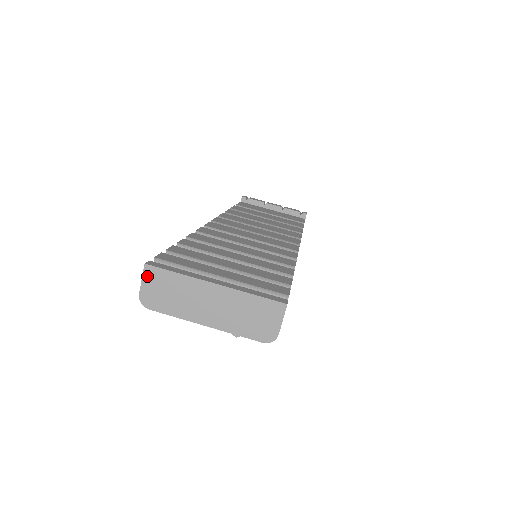
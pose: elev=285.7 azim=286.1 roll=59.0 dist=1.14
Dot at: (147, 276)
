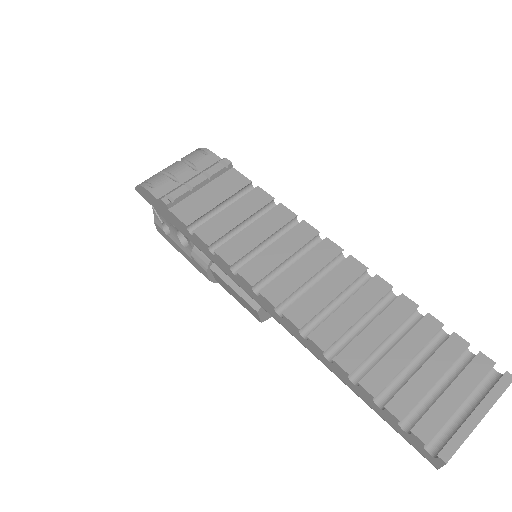
Dot at: (446, 463)
